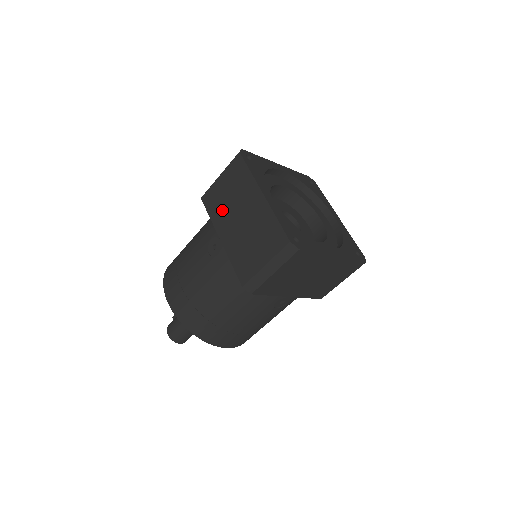
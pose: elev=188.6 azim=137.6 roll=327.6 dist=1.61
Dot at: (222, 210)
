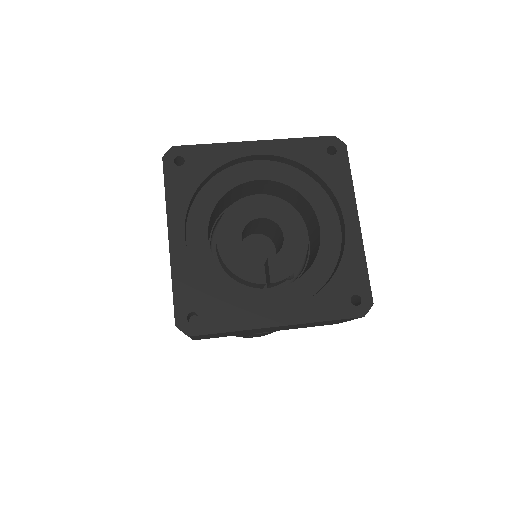
Dot at: occluded
